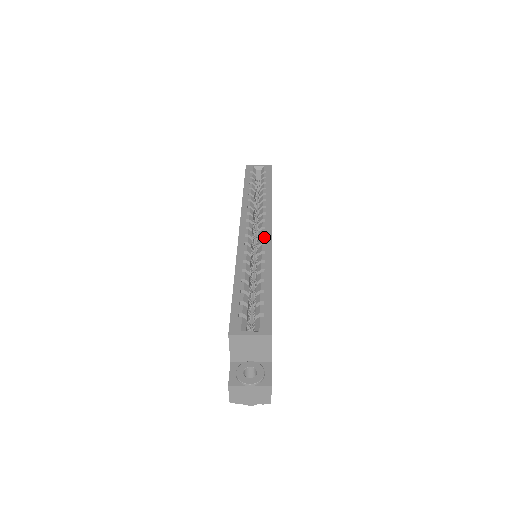
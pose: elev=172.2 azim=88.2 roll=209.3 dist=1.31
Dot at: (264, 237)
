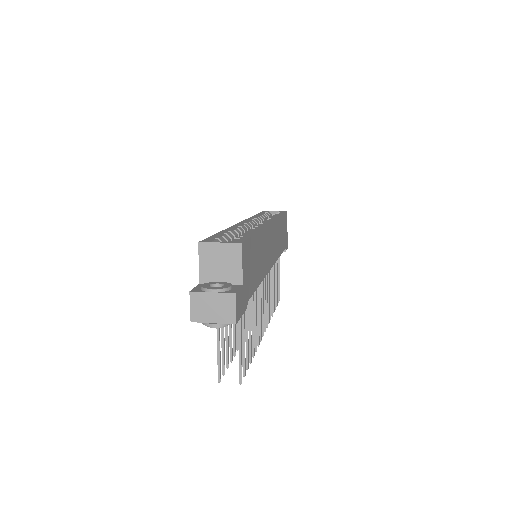
Dot at: (261, 223)
